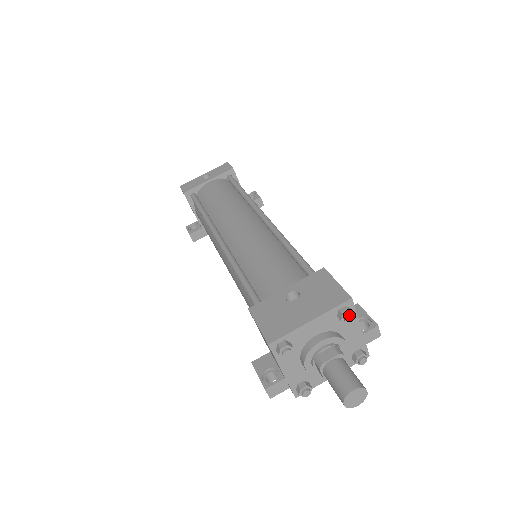
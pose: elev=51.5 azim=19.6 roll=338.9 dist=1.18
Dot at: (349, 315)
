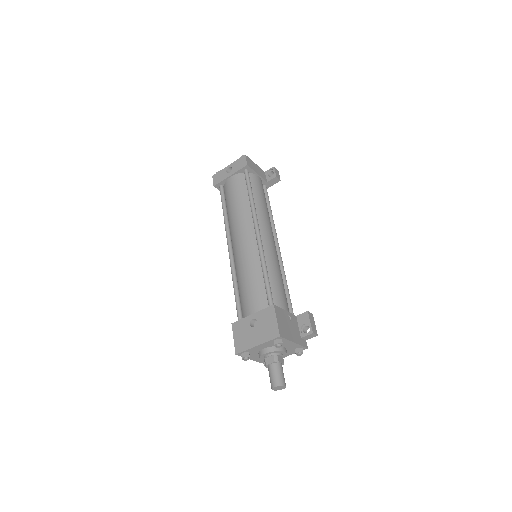
Dot at: (278, 346)
